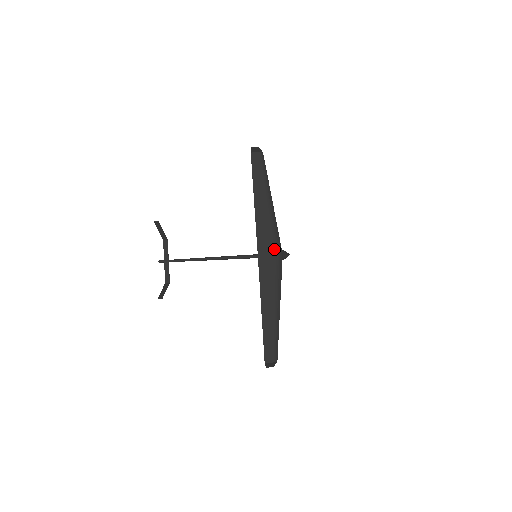
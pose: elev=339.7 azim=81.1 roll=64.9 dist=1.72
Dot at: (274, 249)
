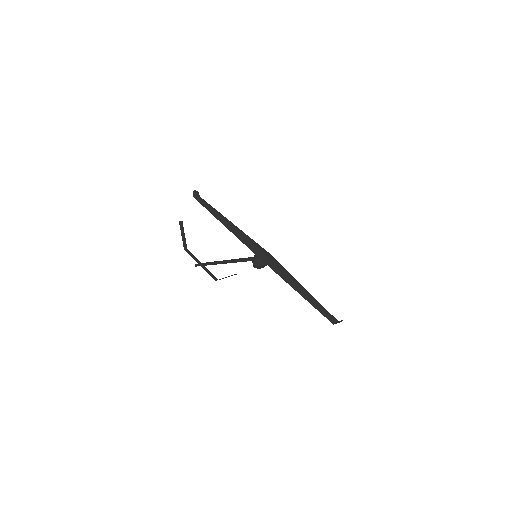
Dot at: (263, 249)
